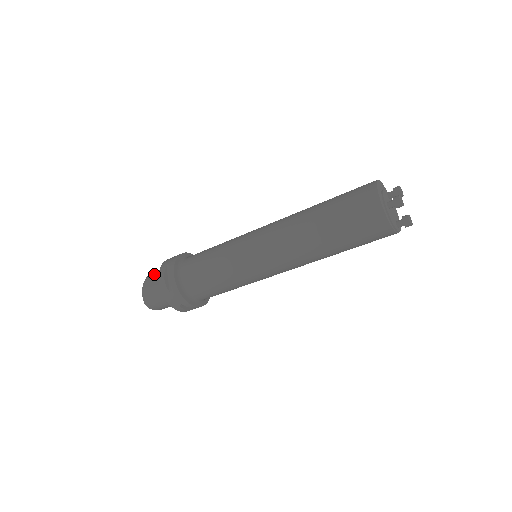
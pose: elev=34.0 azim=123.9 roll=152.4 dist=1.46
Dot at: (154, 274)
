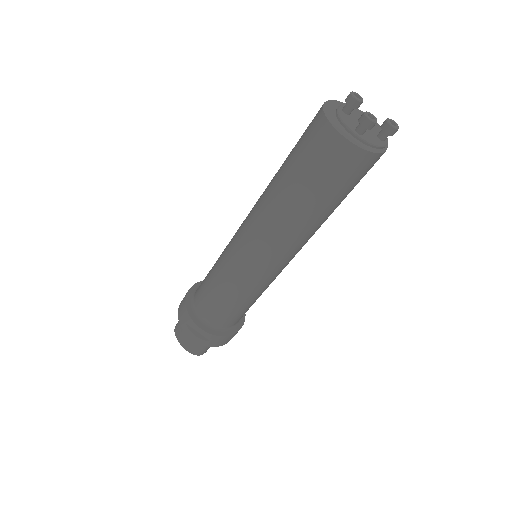
Dot at: (179, 328)
